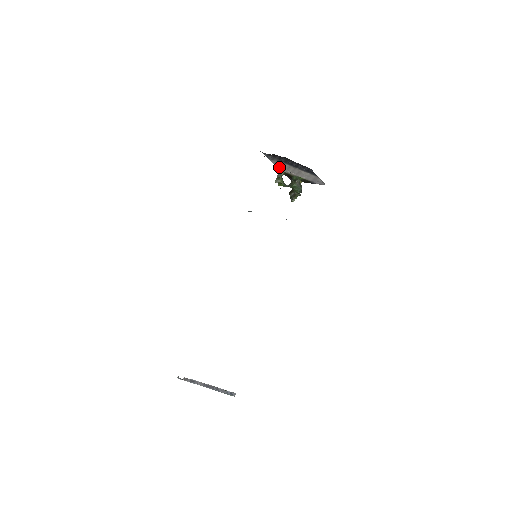
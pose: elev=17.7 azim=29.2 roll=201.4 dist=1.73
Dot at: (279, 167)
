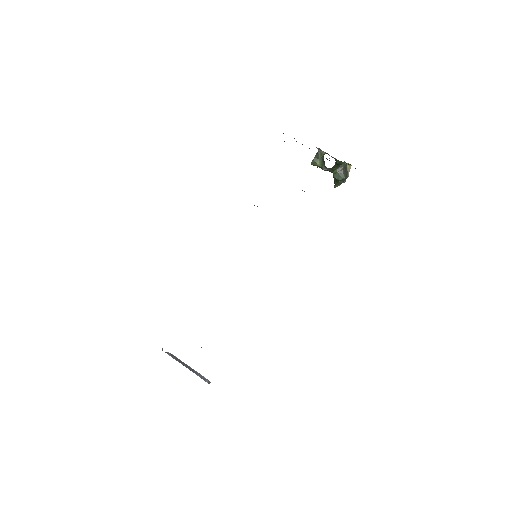
Dot at: (316, 147)
